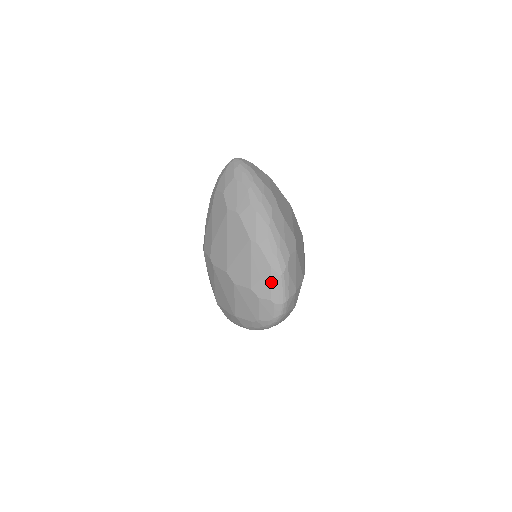
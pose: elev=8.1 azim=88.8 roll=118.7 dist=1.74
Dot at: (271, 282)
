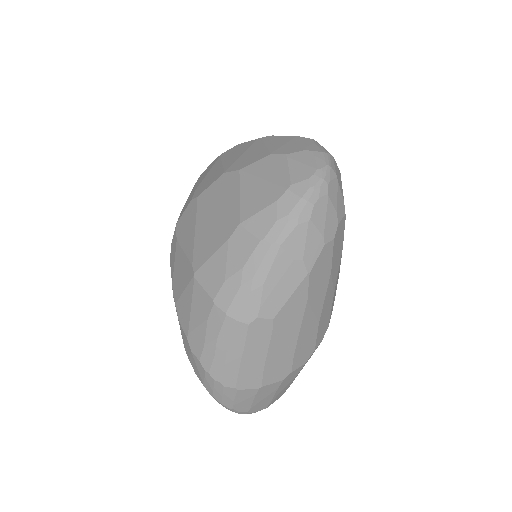
Dot at: (301, 142)
